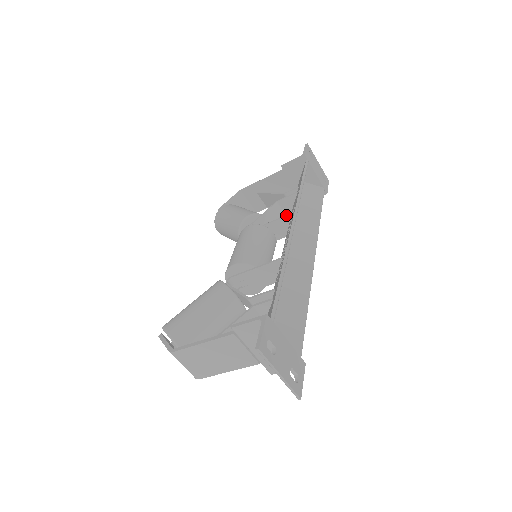
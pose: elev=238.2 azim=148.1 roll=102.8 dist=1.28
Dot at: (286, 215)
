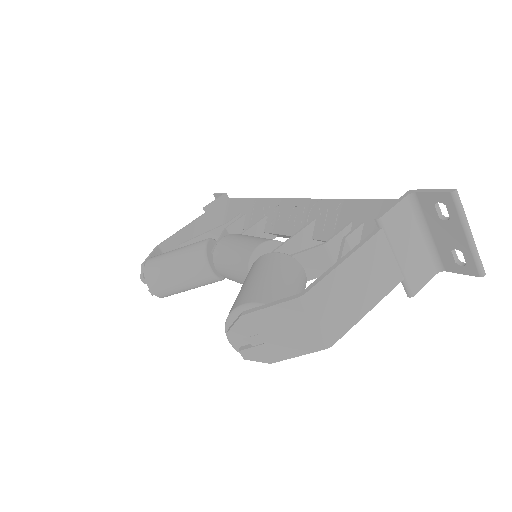
Dot at: (260, 219)
